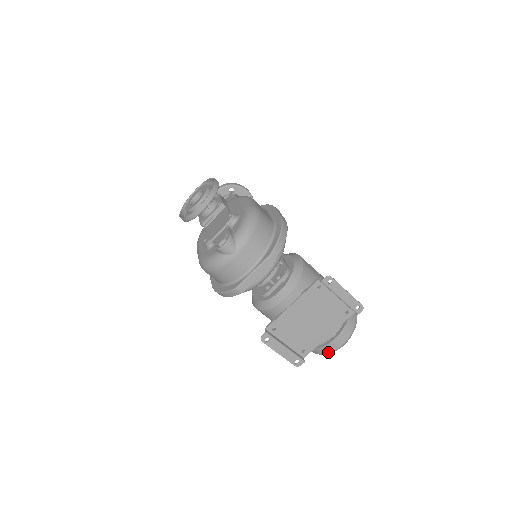
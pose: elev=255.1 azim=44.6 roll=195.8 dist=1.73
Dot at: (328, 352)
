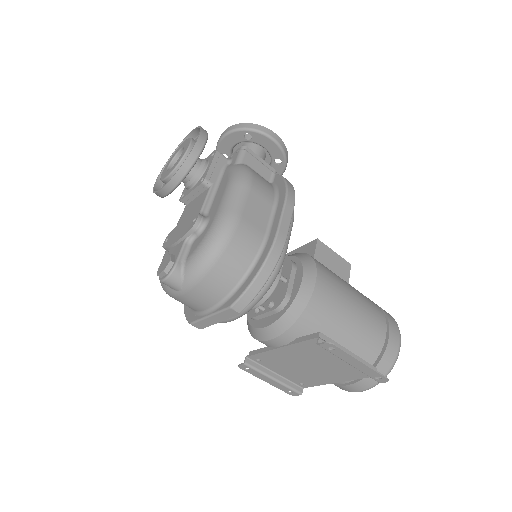
Dot at: occluded
